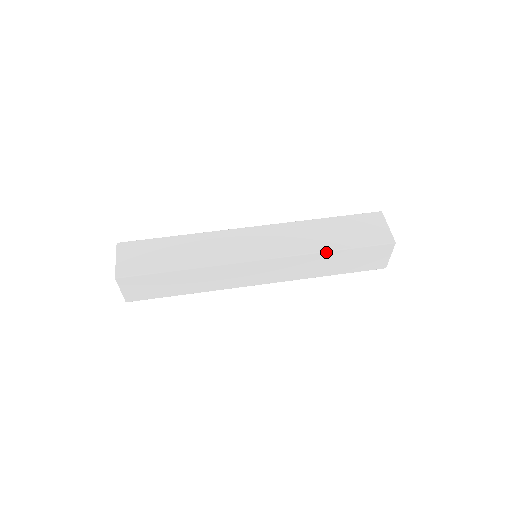
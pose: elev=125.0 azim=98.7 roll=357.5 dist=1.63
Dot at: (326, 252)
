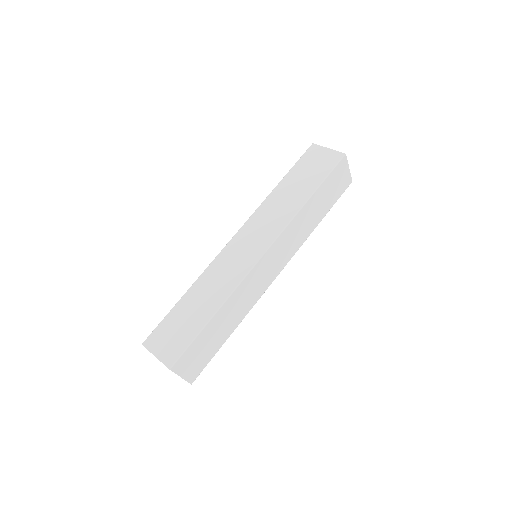
Dot at: (306, 204)
